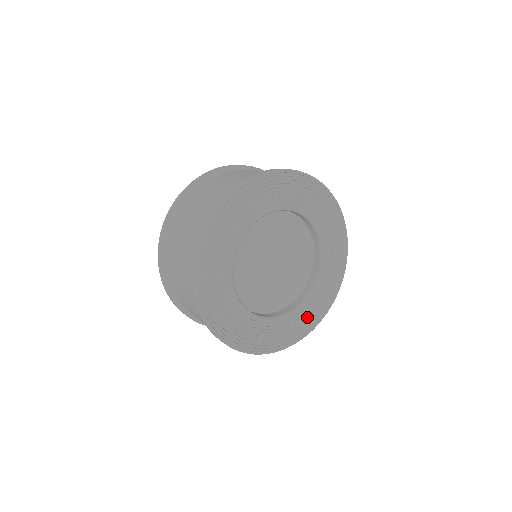
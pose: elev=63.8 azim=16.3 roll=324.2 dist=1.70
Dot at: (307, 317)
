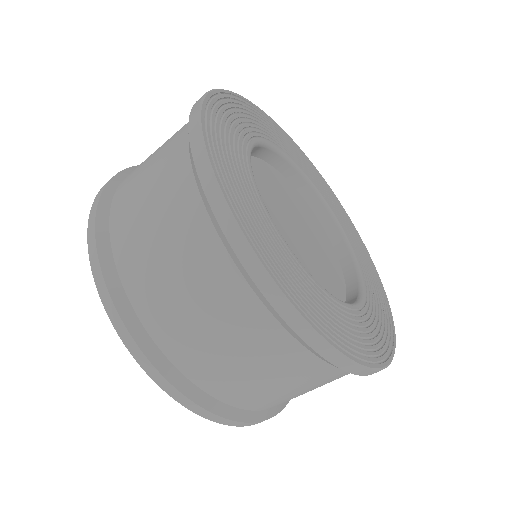
Dot at: (377, 324)
